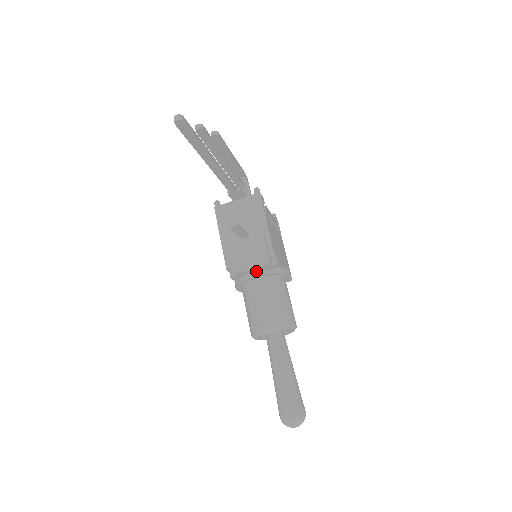
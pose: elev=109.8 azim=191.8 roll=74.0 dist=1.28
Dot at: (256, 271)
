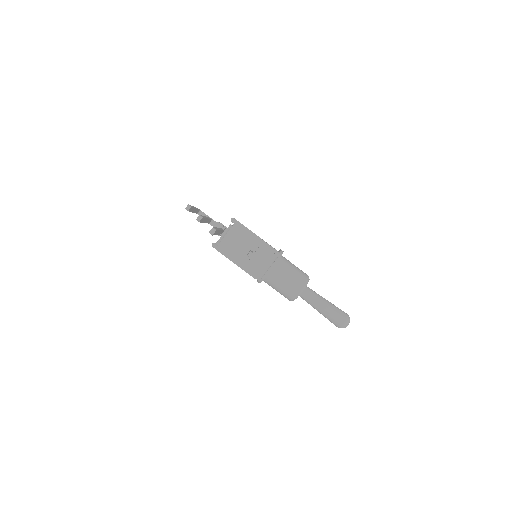
Dot at: occluded
